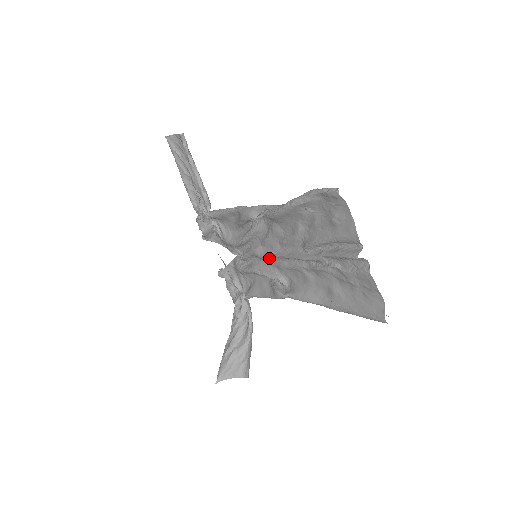
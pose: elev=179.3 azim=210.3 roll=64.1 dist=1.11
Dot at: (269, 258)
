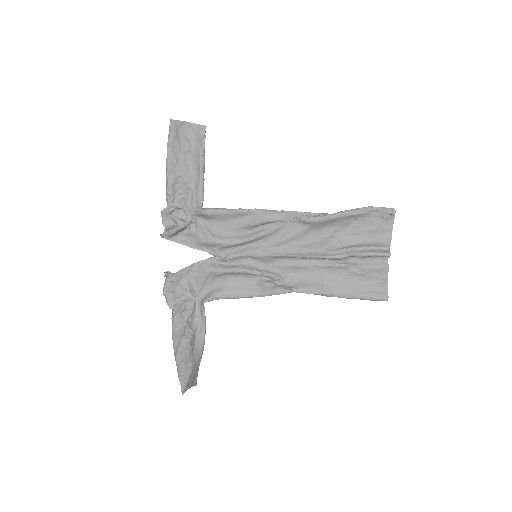
Dot at: (274, 258)
